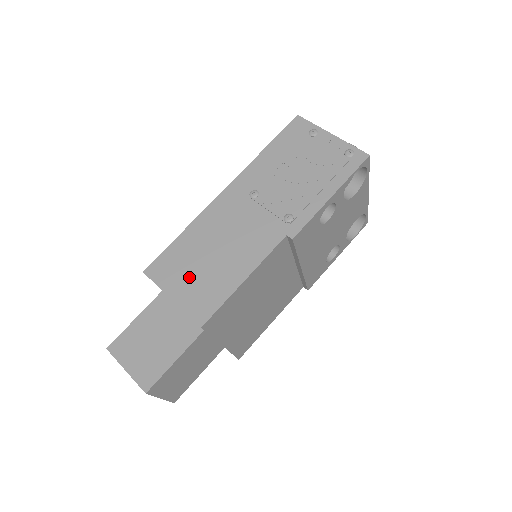
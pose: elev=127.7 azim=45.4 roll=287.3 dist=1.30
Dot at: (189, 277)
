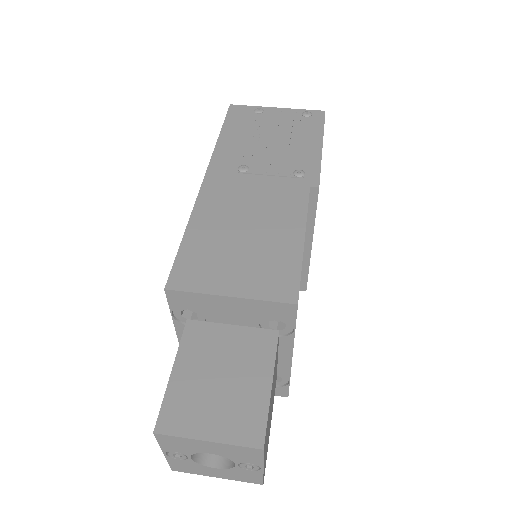
Dot at: (235, 265)
